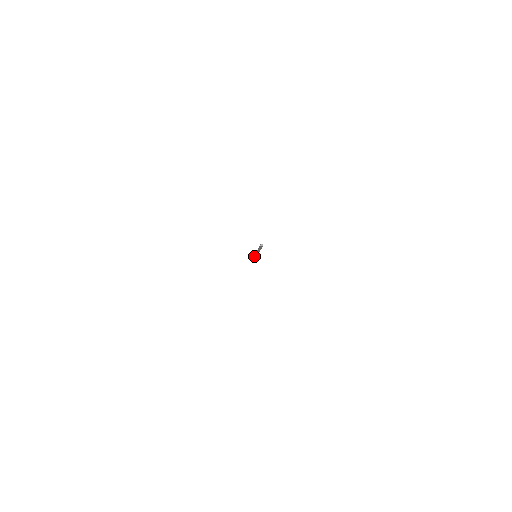
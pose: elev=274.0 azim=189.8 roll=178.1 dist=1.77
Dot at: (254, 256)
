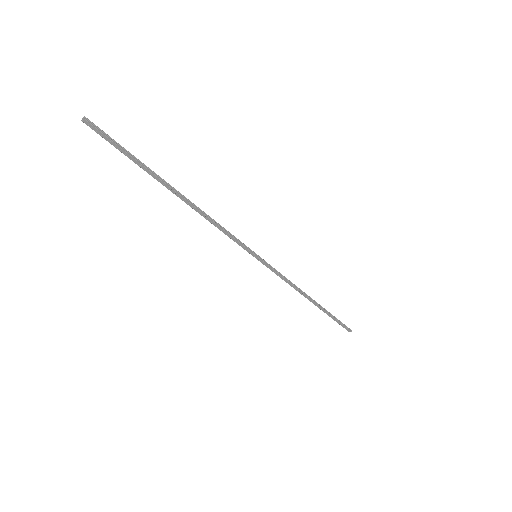
Dot at: (272, 270)
